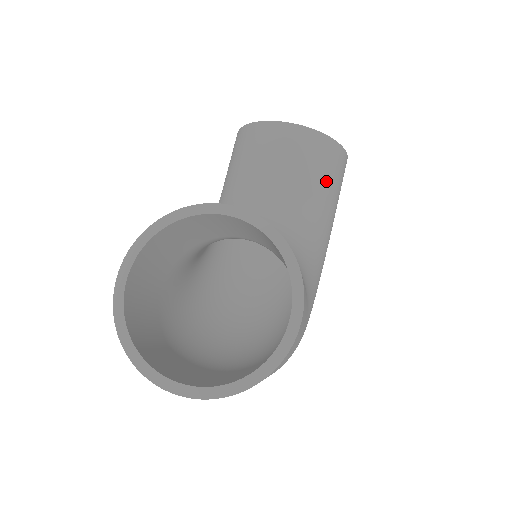
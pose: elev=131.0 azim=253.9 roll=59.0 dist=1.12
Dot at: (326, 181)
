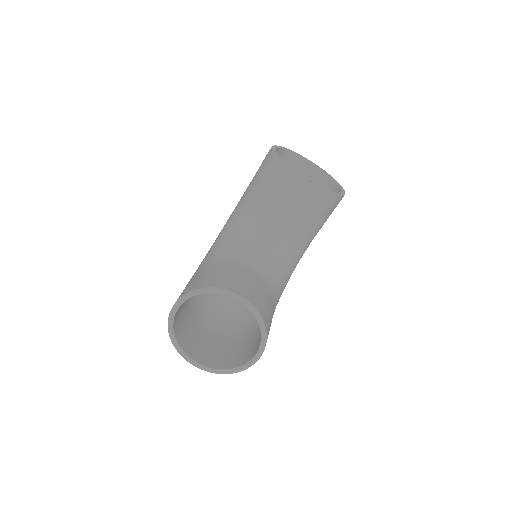
Dot at: (319, 221)
